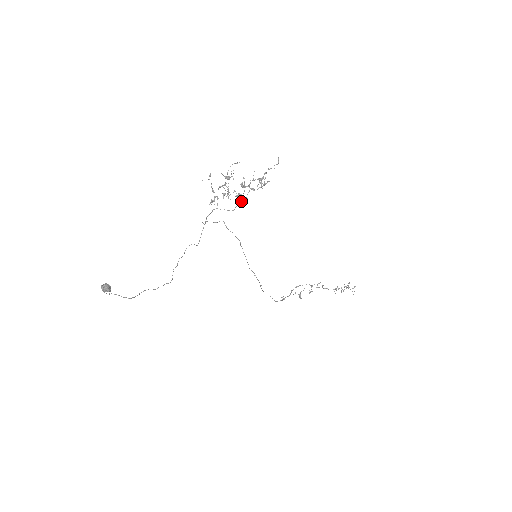
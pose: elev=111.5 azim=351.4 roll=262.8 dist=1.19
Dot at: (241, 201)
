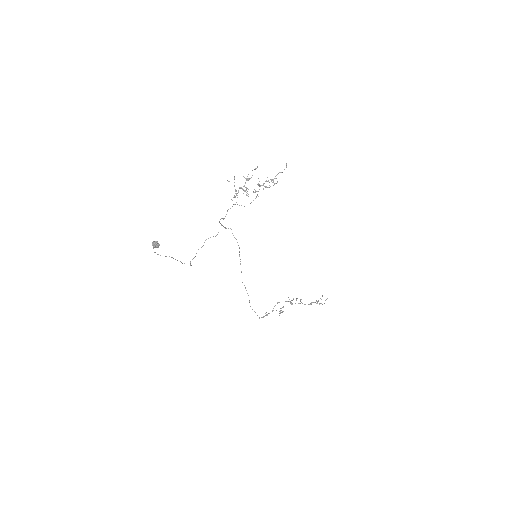
Dot at: (255, 198)
